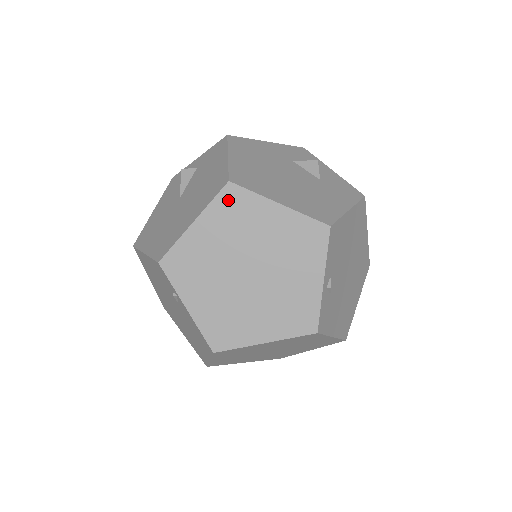
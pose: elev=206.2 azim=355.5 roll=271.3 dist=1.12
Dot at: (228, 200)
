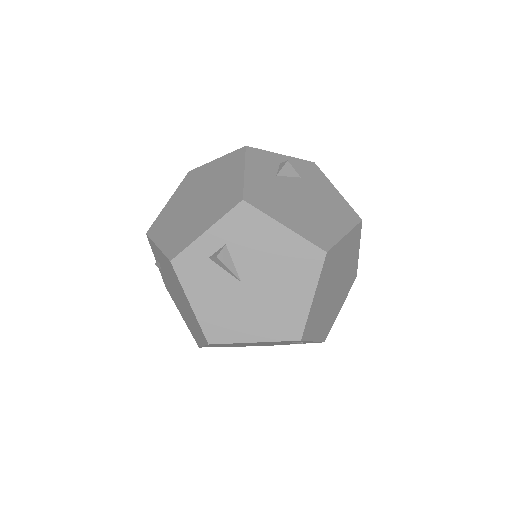
Dot at: (327, 263)
